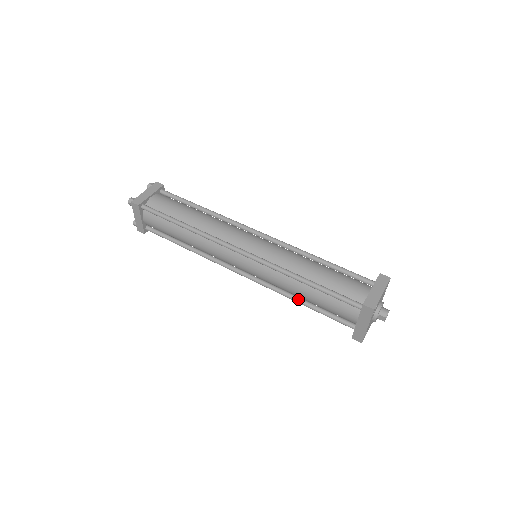
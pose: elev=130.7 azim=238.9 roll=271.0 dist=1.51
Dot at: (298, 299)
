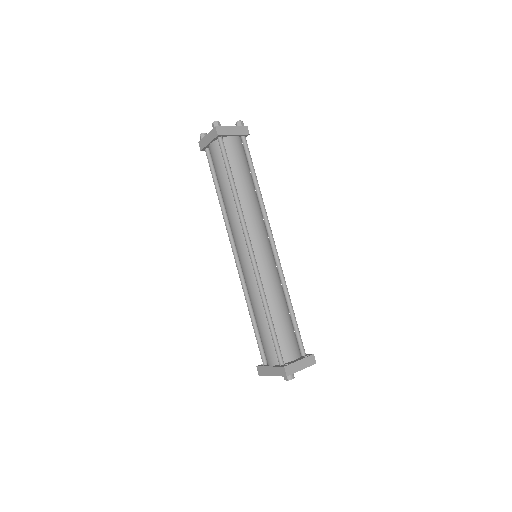
Dot at: (252, 312)
